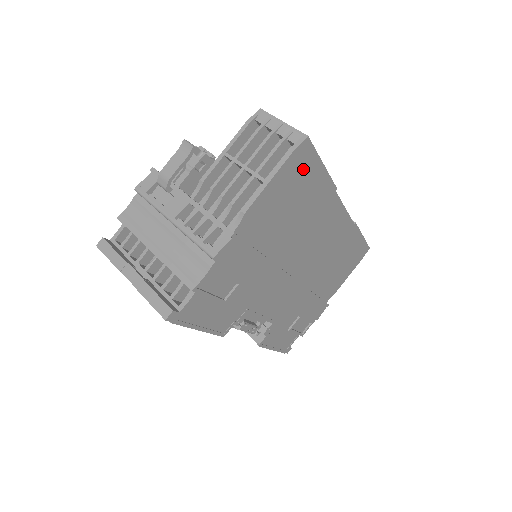
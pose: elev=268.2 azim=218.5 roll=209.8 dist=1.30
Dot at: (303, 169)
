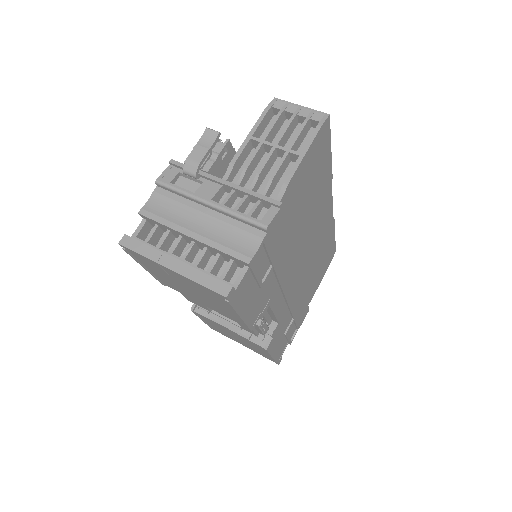
Dot at: (322, 149)
